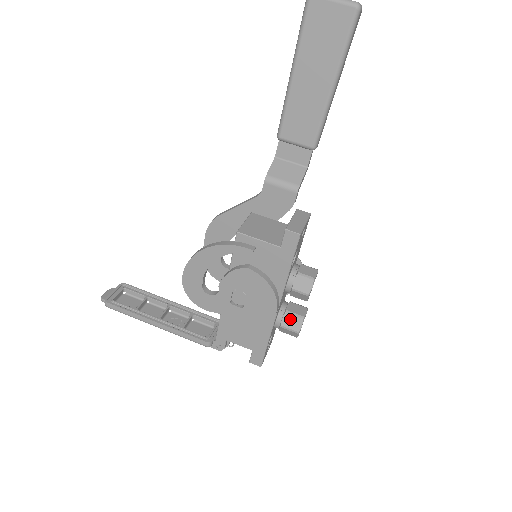
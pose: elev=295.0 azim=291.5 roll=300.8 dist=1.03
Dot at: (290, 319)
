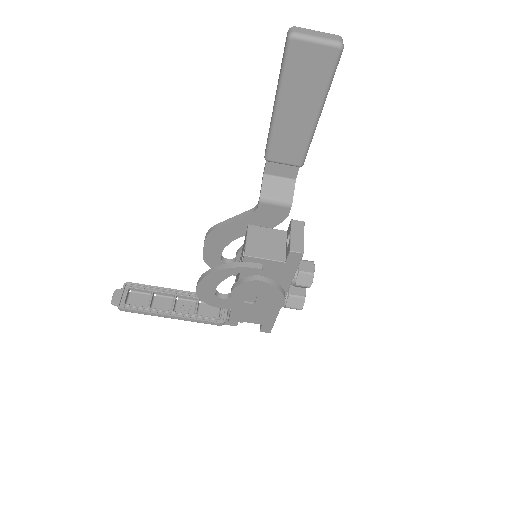
Dot at: (293, 301)
